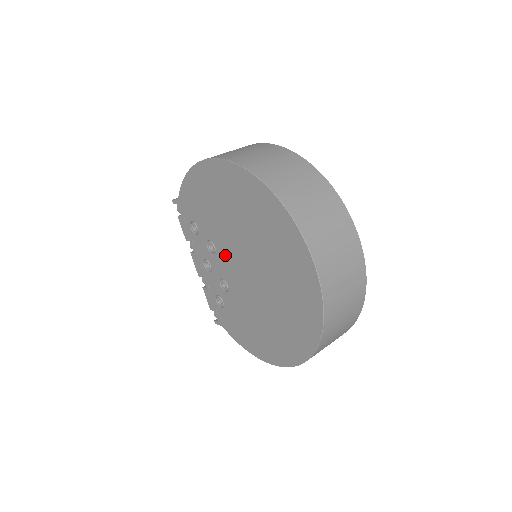
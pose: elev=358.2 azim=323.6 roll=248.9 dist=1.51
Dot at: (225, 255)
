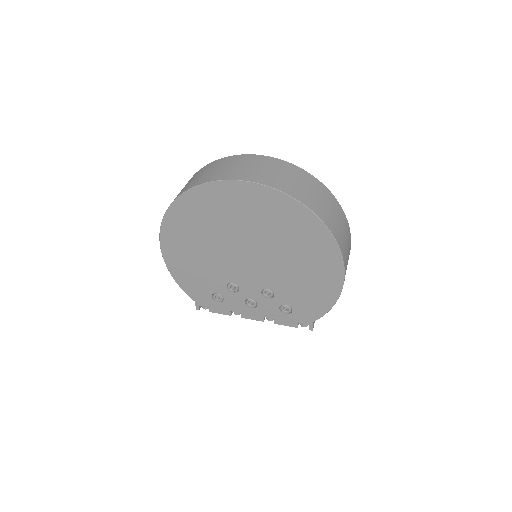
Dot at: (238, 275)
